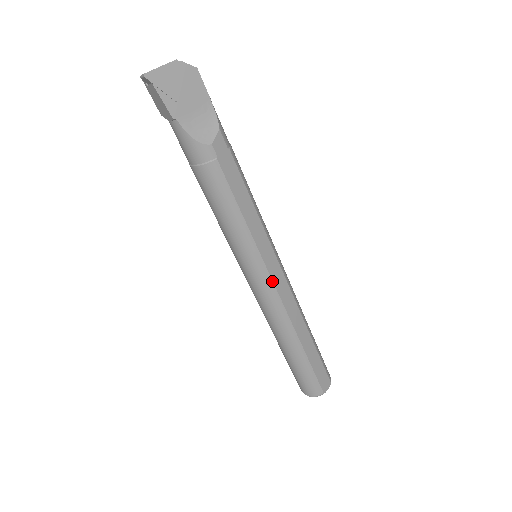
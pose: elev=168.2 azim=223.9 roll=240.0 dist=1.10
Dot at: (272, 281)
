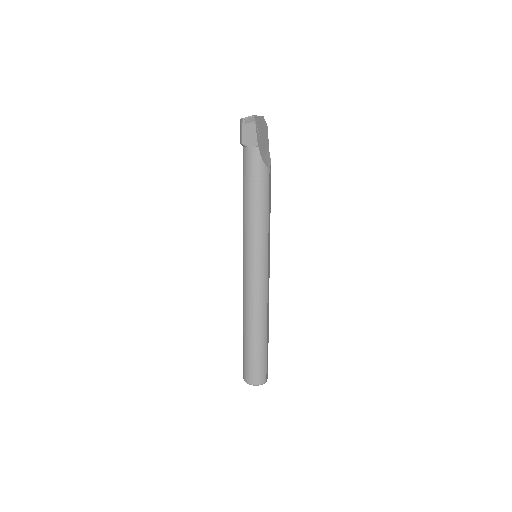
Dot at: (268, 273)
